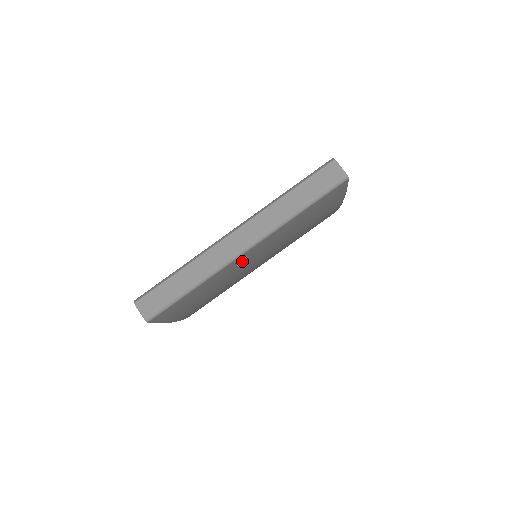
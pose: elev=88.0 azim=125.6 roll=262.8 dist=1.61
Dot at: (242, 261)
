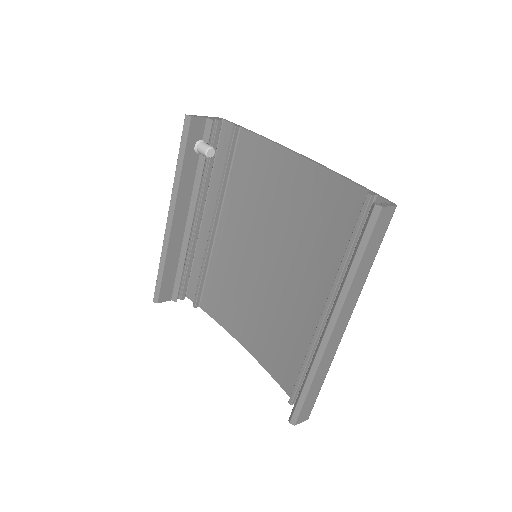
Dot at: occluded
